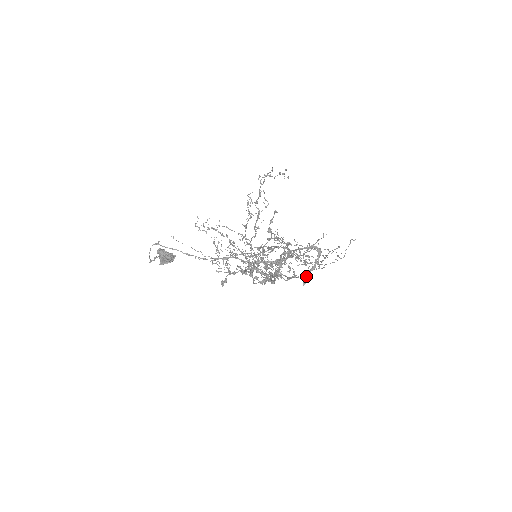
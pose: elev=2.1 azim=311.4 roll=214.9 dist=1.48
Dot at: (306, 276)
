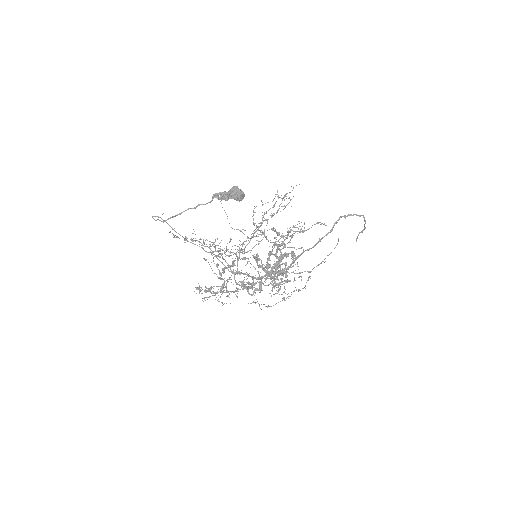
Dot at: (358, 235)
